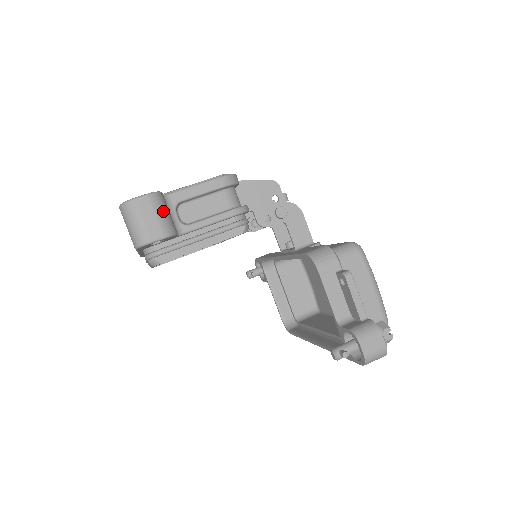
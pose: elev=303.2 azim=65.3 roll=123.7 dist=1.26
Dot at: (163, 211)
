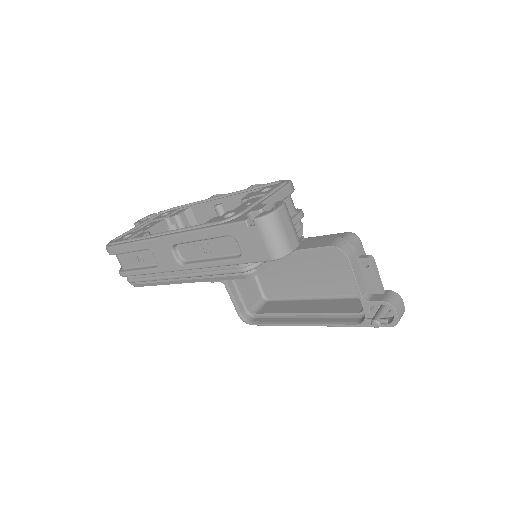
Dot at: occluded
